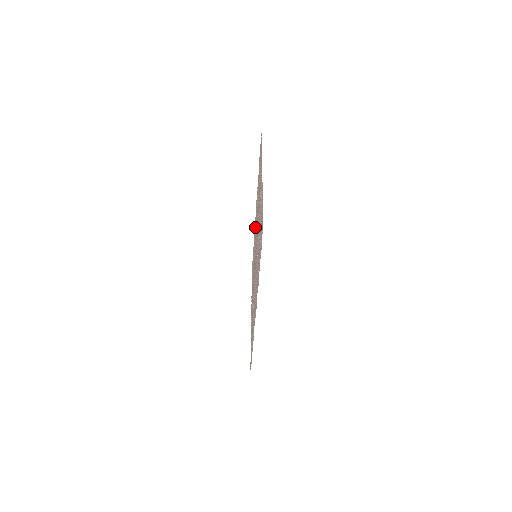
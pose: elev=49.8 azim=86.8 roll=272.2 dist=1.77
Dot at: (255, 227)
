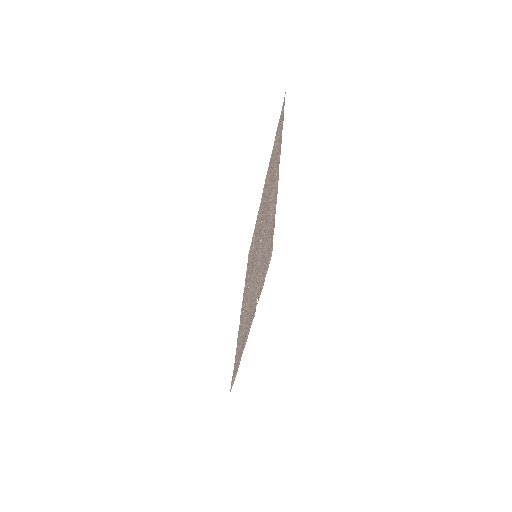
Dot at: occluded
